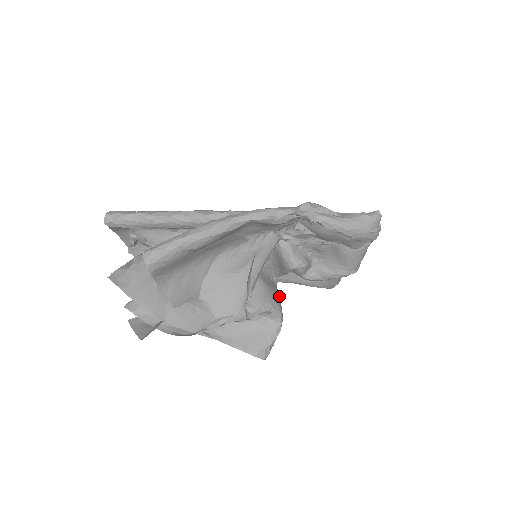
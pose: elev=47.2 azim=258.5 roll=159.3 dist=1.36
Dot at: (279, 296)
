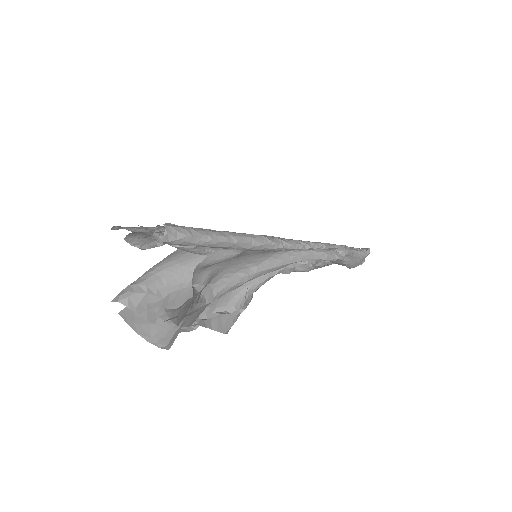
Dot at: occluded
